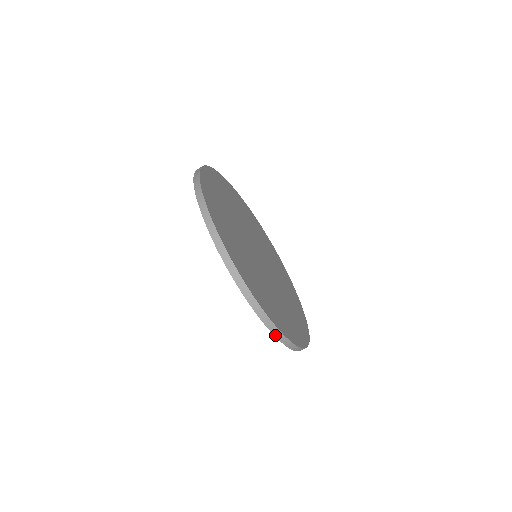
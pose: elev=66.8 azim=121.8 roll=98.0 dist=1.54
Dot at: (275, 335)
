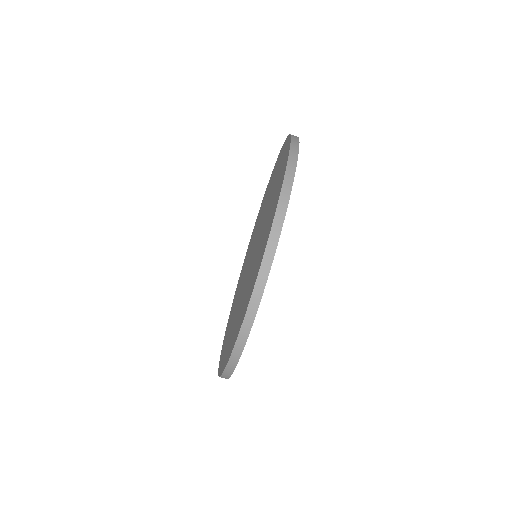
Dot at: (251, 300)
